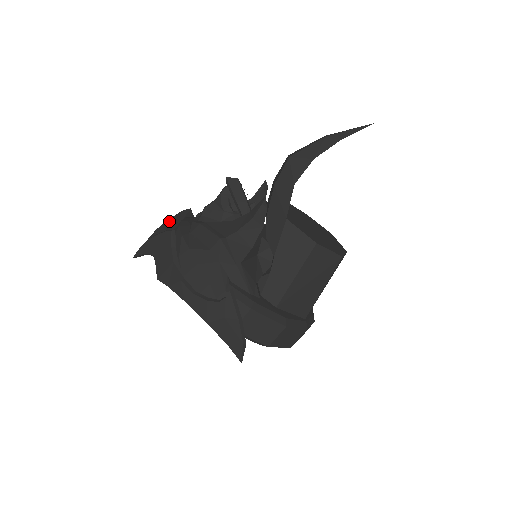
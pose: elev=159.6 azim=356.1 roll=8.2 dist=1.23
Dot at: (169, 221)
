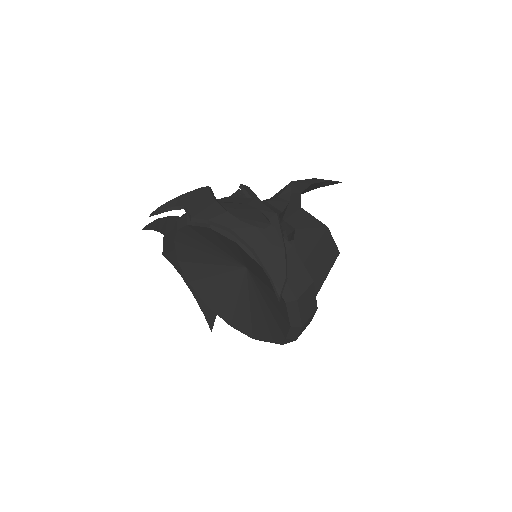
Dot at: (169, 218)
